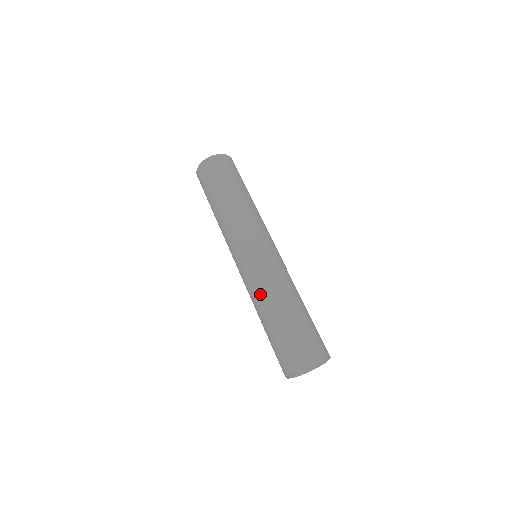
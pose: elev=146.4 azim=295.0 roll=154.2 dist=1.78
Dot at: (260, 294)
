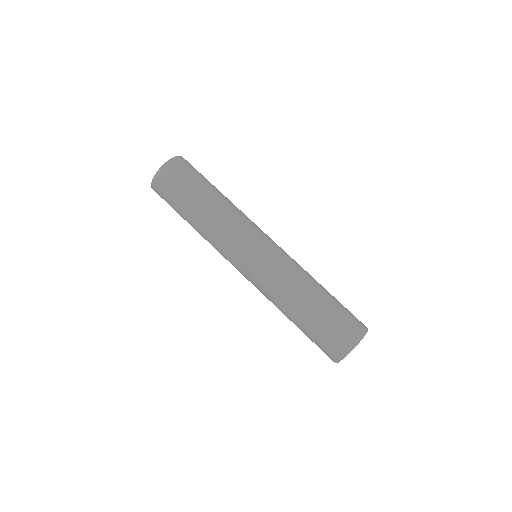
Dot at: (289, 291)
